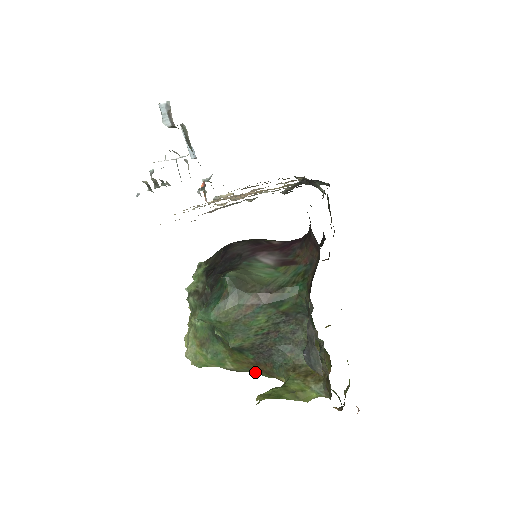
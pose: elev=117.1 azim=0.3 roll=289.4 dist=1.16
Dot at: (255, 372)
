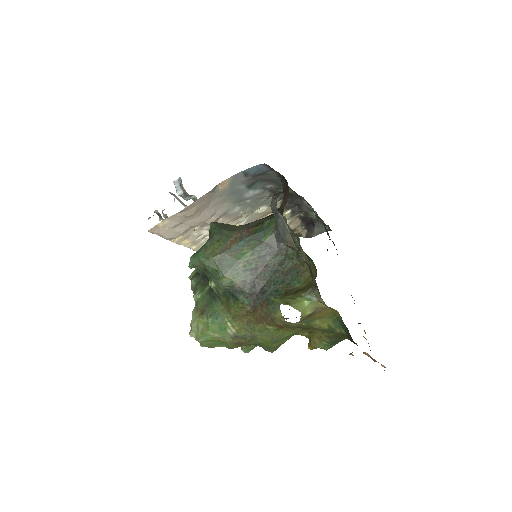
Dot at: (257, 330)
